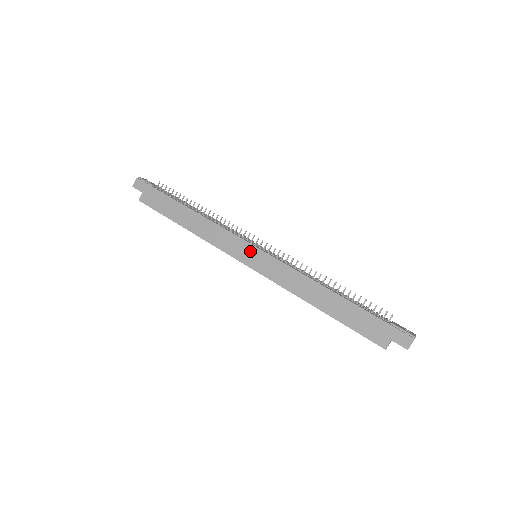
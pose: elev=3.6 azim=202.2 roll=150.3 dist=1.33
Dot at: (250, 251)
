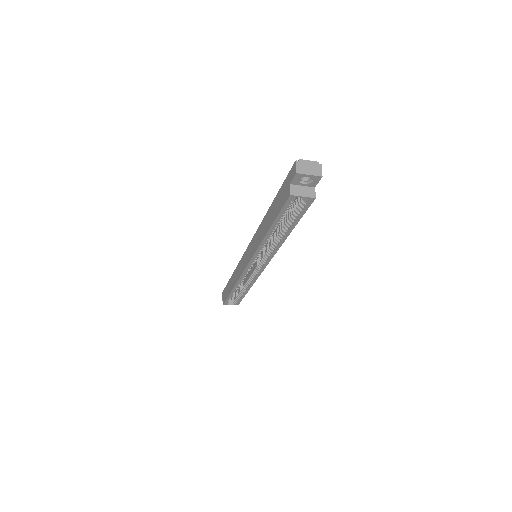
Dot at: (246, 254)
